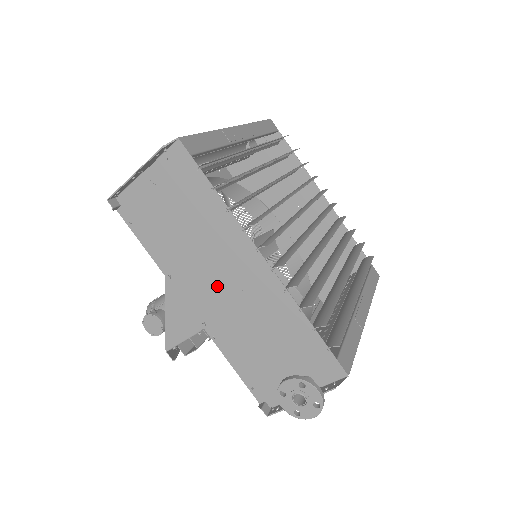
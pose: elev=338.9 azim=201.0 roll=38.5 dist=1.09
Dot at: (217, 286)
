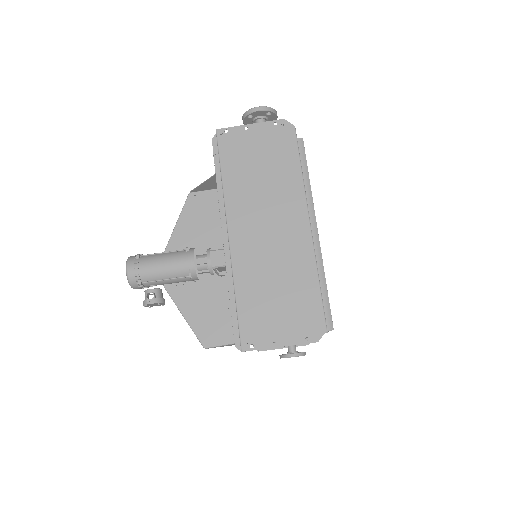
Dot at: occluded
